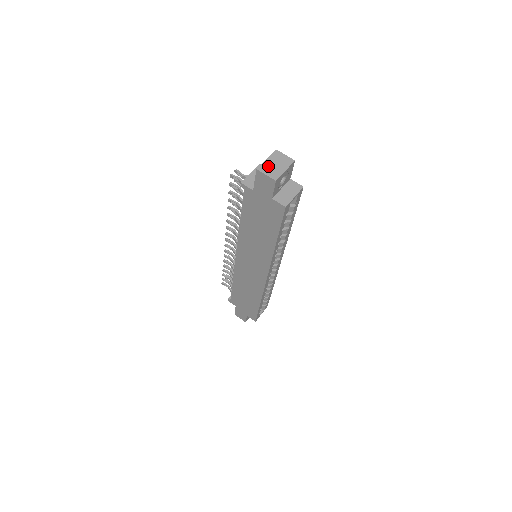
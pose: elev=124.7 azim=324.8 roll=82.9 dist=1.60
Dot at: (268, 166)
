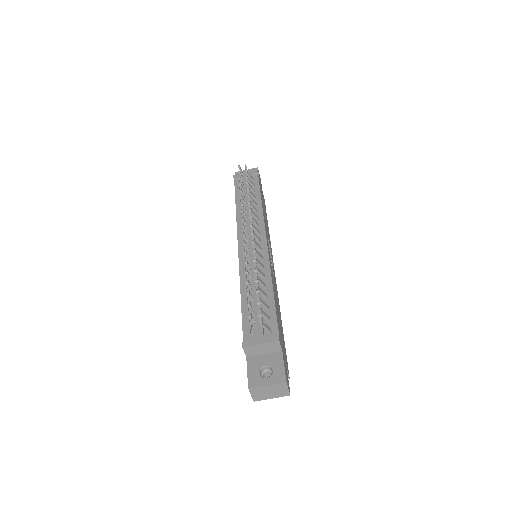
Dot at: (261, 391)
